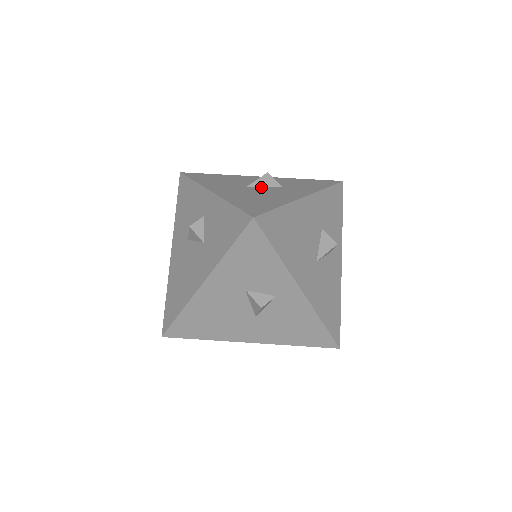
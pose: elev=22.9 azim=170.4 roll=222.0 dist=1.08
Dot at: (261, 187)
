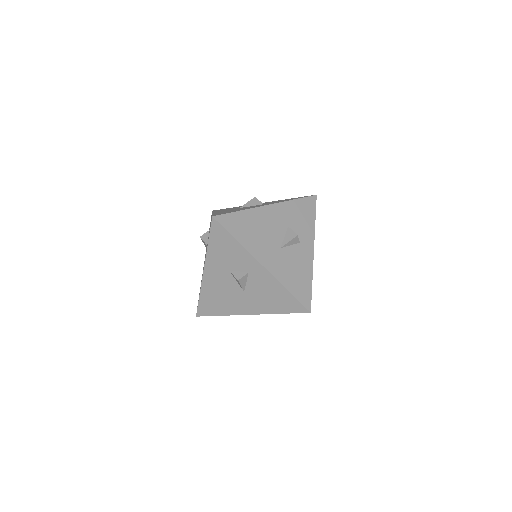
Dot at: (248, 206)
